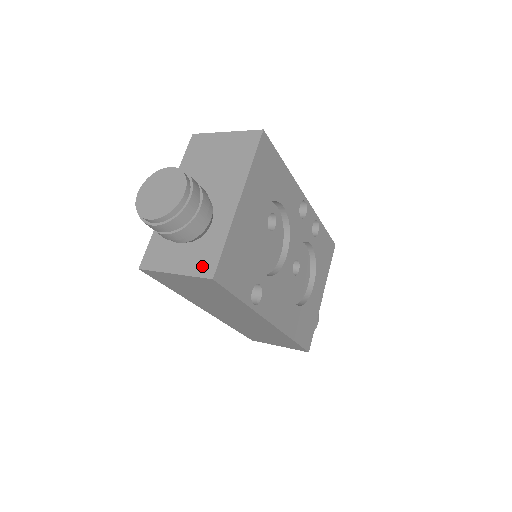
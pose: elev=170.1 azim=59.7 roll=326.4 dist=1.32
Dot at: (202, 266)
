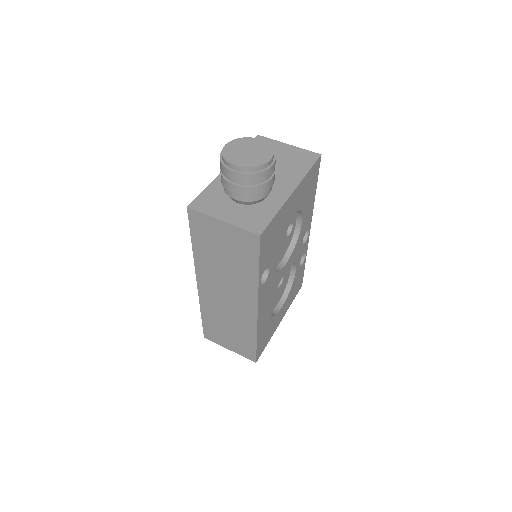
Dot at: (251, 224)
